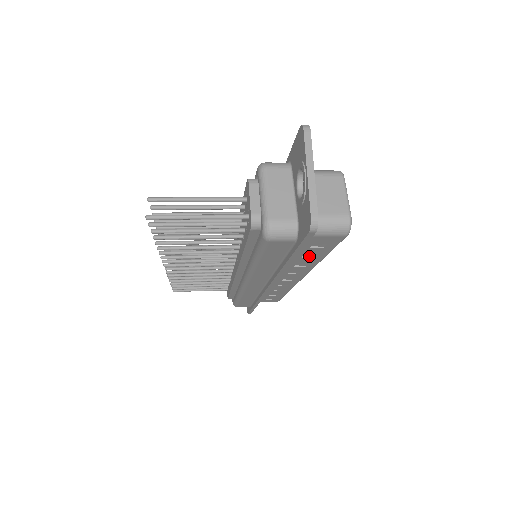
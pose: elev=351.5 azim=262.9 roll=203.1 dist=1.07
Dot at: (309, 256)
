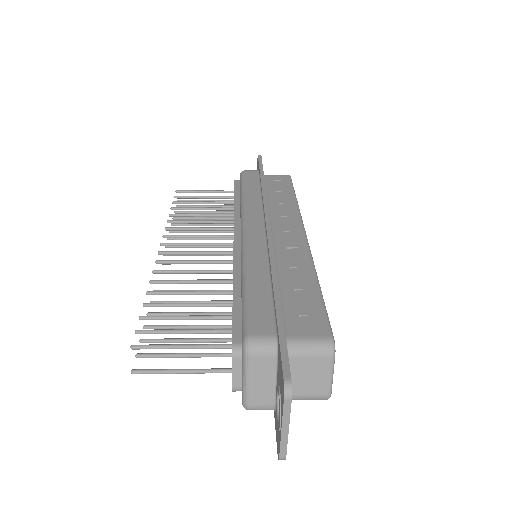
Dot at: occluded
